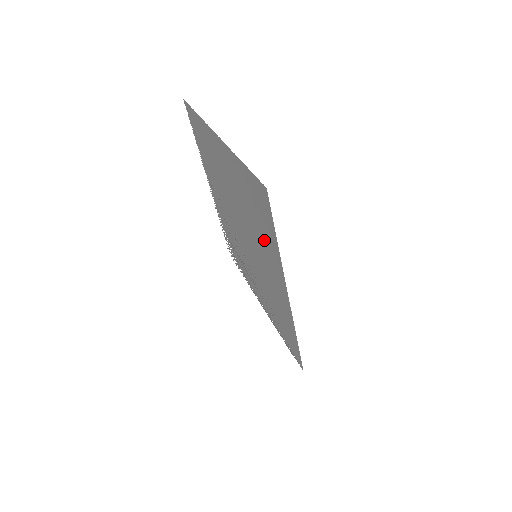
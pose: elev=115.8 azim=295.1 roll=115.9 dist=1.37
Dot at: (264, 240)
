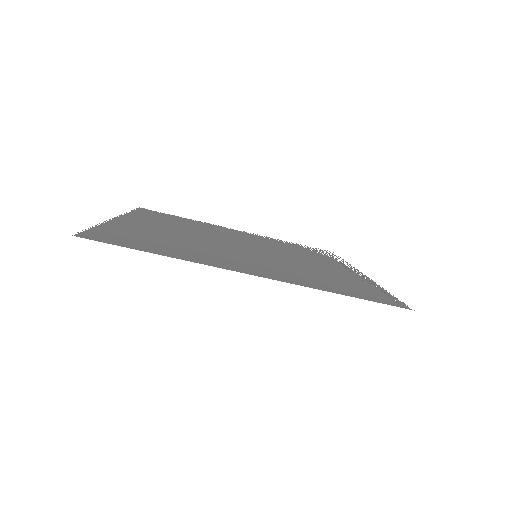
Dot at: (192, 252)
